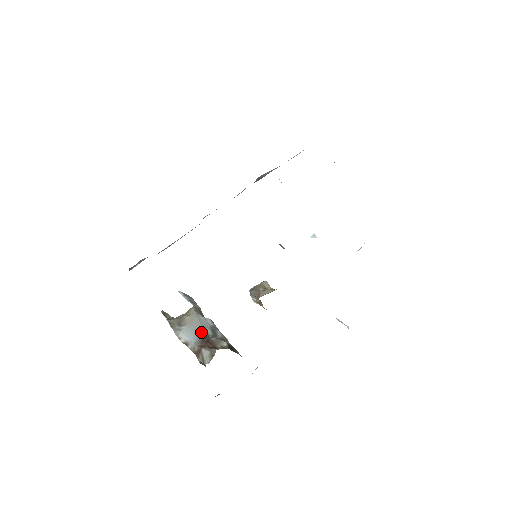
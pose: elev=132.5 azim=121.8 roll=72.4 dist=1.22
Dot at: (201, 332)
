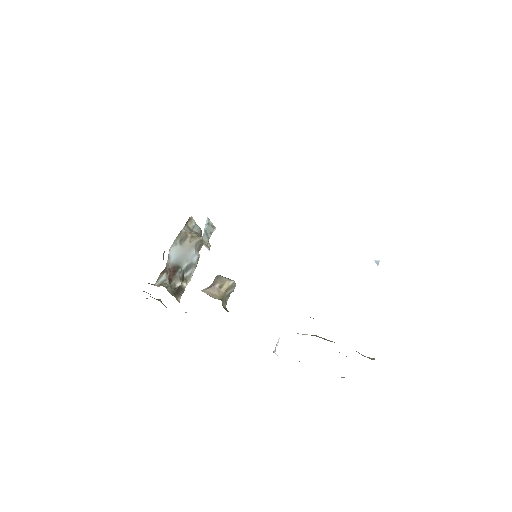
Dot at: (180, 261)
